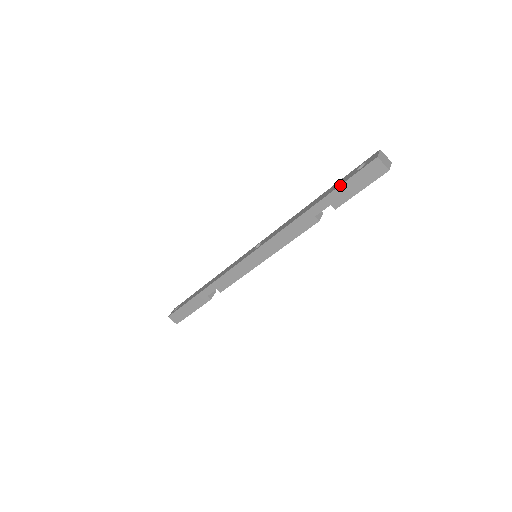
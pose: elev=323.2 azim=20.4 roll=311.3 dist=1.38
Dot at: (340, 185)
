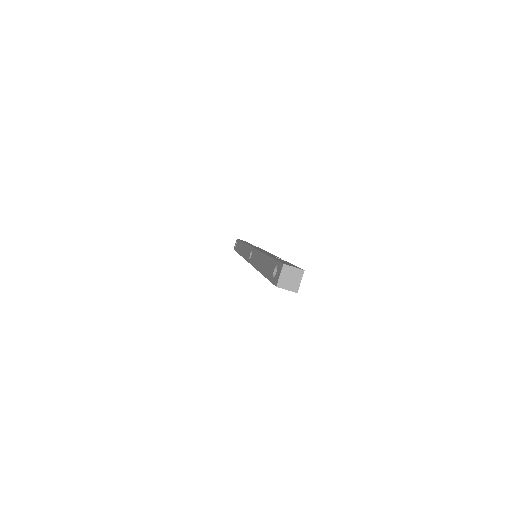
Dot at: occluded
